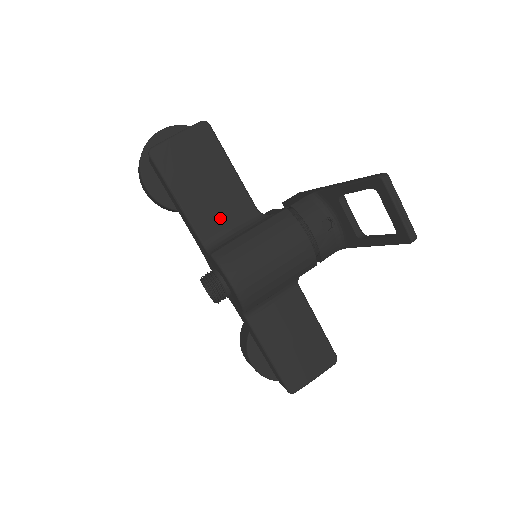
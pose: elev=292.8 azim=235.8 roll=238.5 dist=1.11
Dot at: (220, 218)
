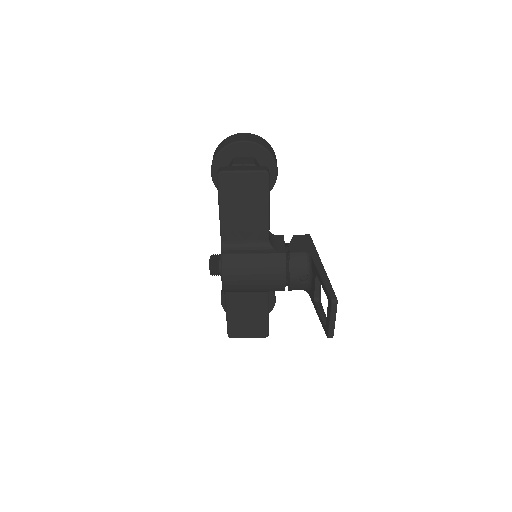
Dot at: (241, 233)
